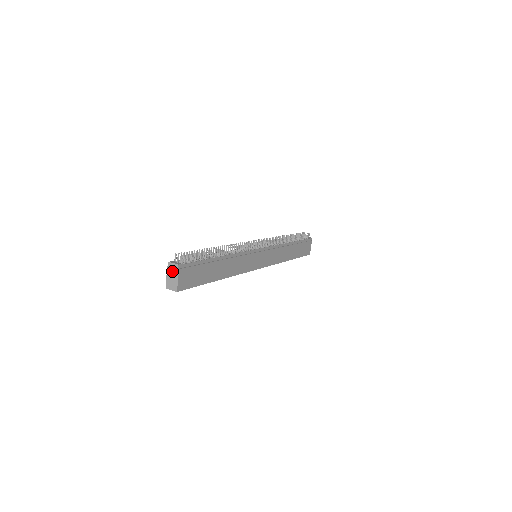
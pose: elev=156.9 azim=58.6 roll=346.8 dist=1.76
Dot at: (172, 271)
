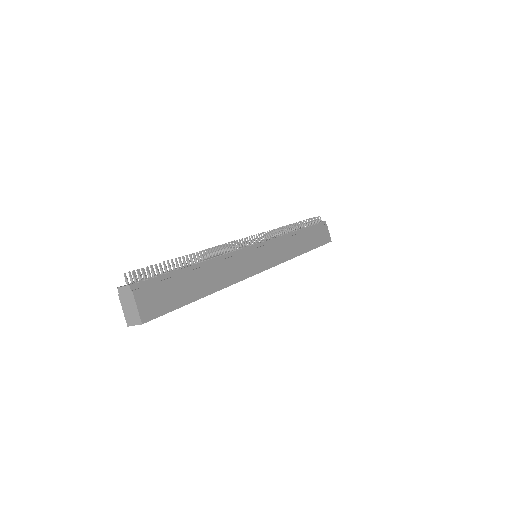
Dot at: (125, 298)
